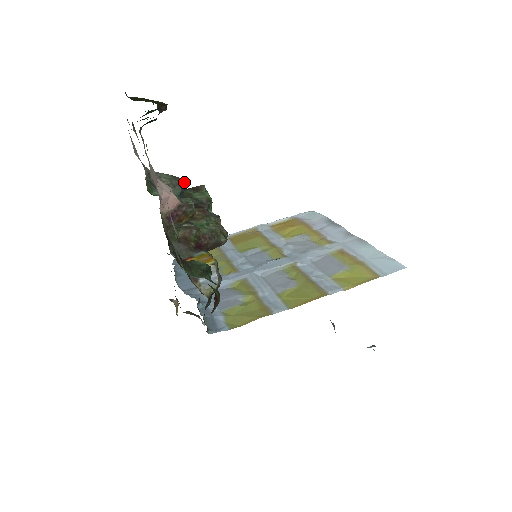
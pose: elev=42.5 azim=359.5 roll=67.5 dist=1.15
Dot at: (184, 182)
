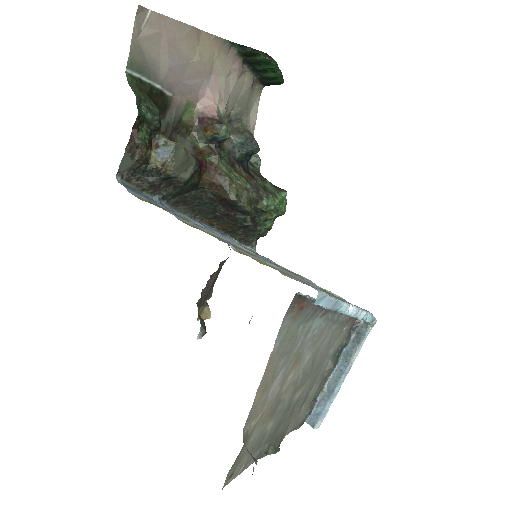
Dot at: (255, 144)
